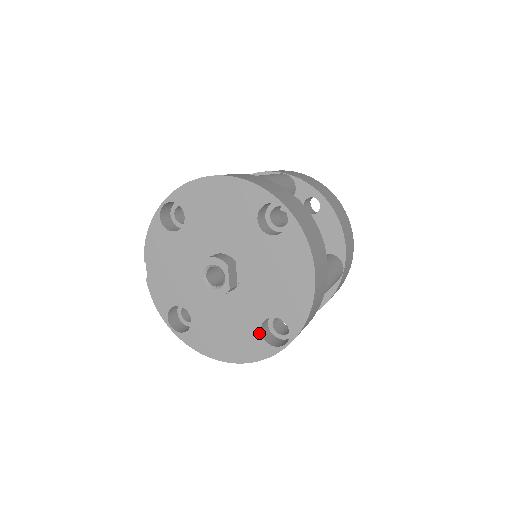
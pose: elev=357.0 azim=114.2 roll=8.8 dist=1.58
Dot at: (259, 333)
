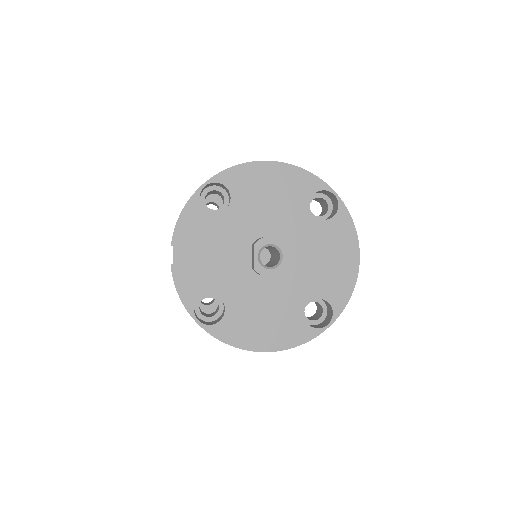
Dot at: (302, 316)
